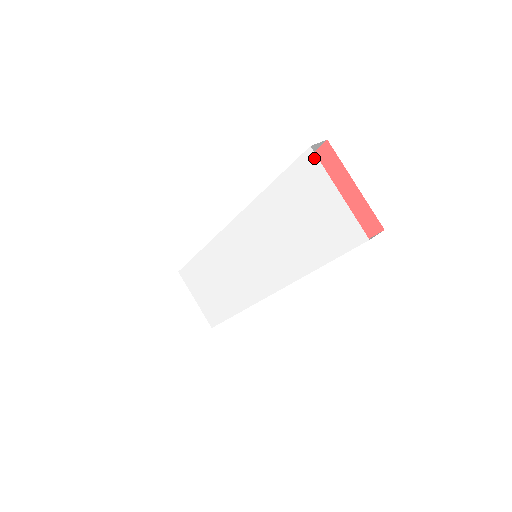
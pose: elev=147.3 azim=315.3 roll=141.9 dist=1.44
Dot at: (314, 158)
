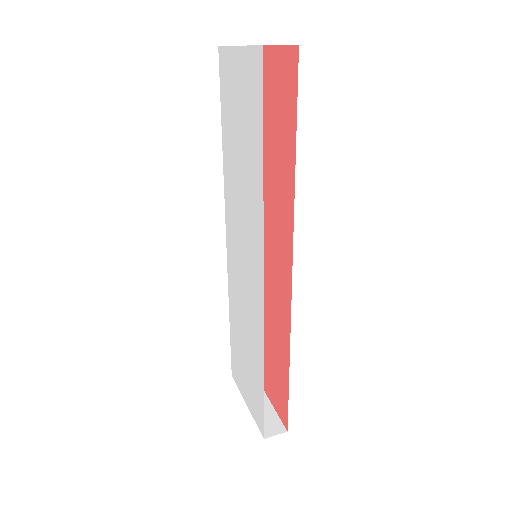
Dot at: (222, 51)
